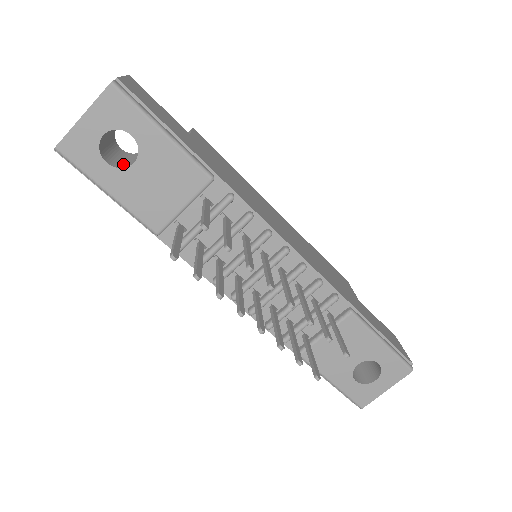
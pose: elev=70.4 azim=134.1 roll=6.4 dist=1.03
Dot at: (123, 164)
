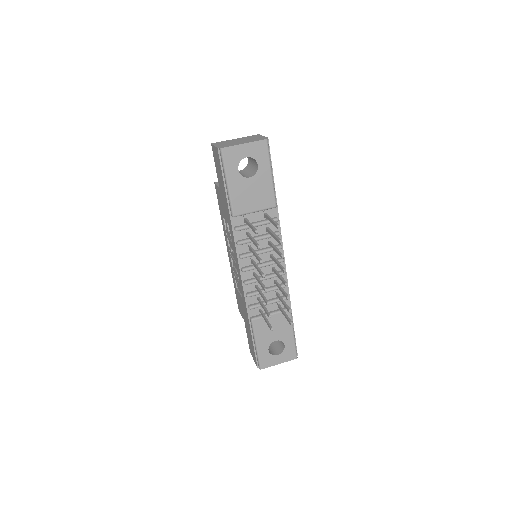
Dot at: occluded
